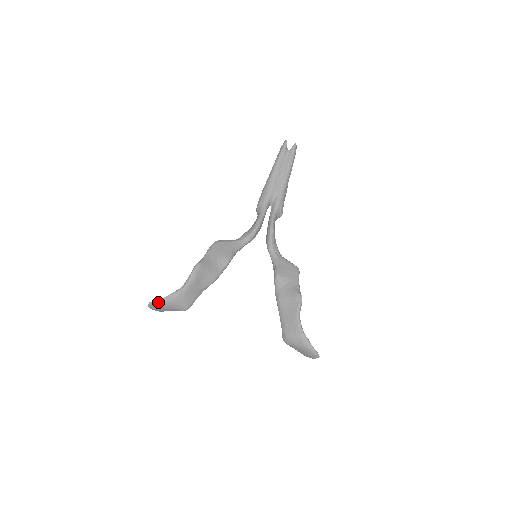
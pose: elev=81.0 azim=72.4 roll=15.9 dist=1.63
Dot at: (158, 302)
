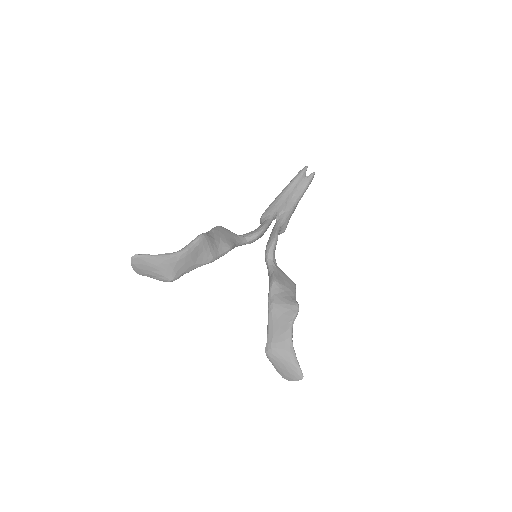
Dot at: (146, 257)
